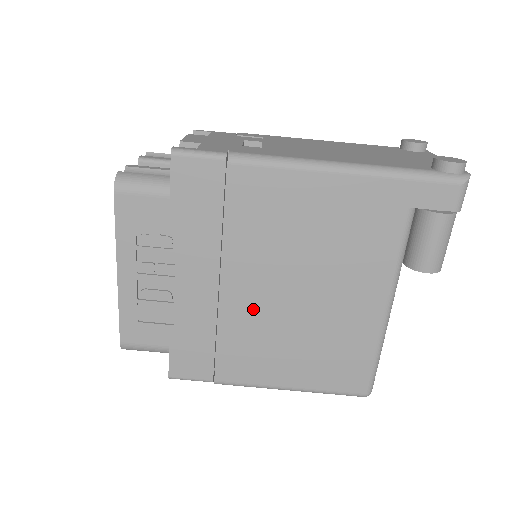
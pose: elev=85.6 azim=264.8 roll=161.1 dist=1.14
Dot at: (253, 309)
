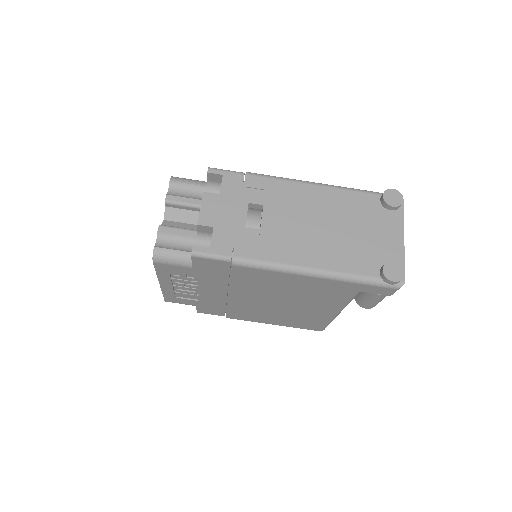
Dot at: (250, 304)
